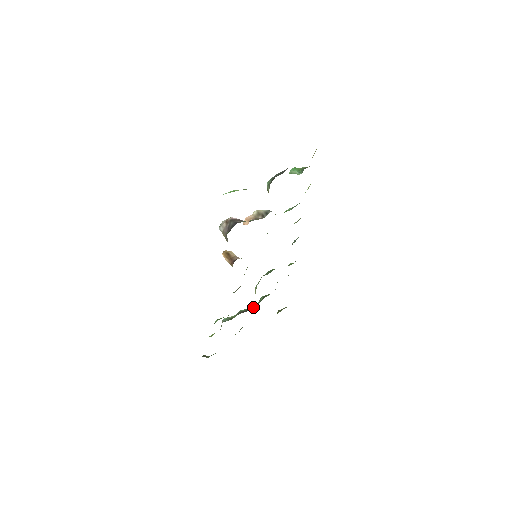
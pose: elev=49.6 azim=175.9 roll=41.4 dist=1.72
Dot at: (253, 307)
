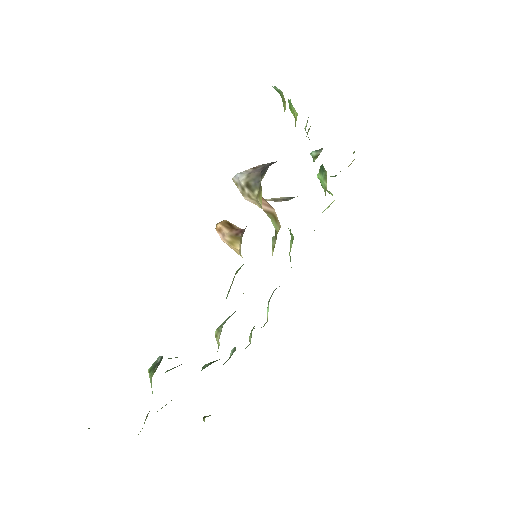
Dot at: occluded
